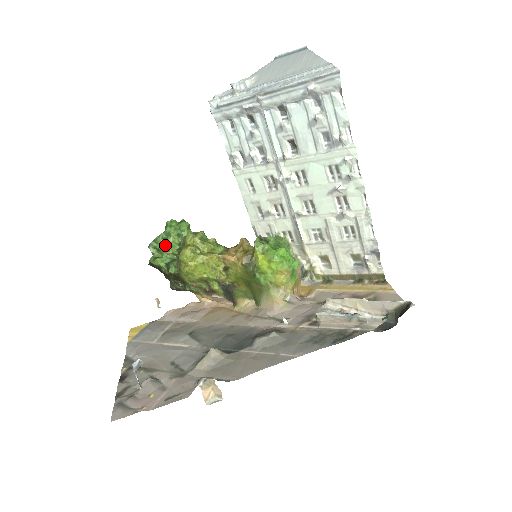
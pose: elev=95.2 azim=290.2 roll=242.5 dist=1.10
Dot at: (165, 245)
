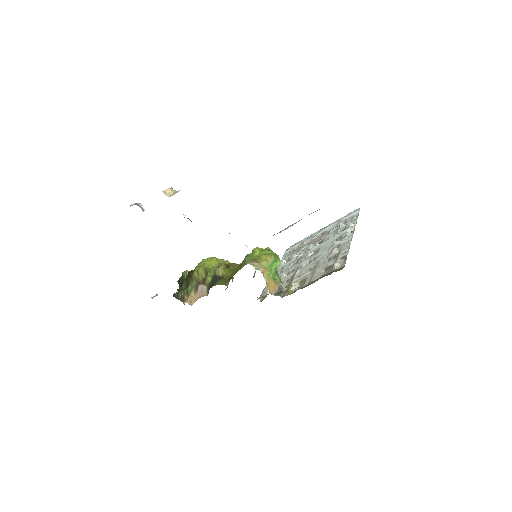
Dot at: occluded
